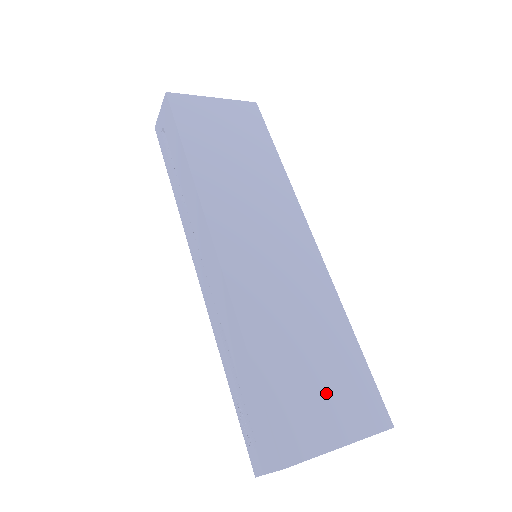
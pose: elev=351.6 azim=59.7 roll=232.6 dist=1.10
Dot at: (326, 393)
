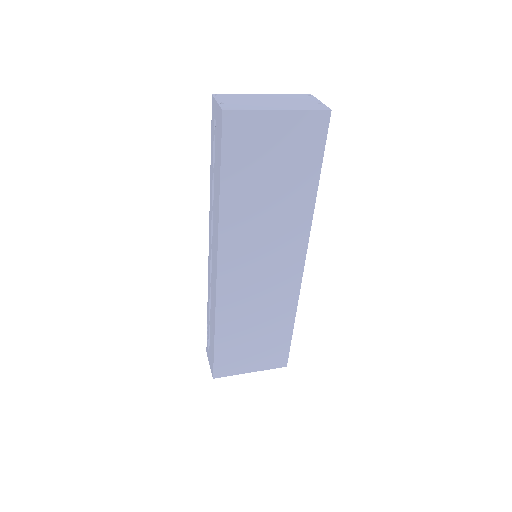
Dot at: (254, 352)
